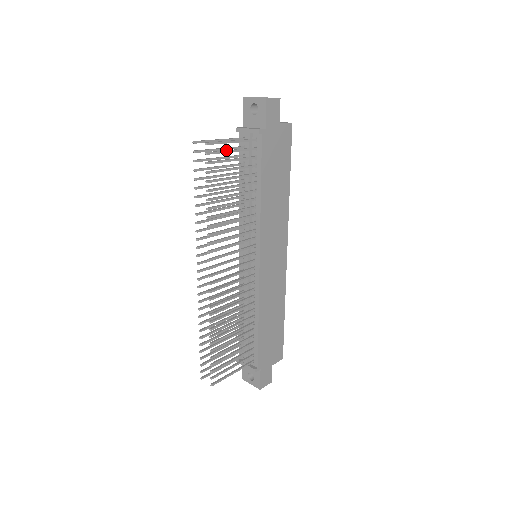
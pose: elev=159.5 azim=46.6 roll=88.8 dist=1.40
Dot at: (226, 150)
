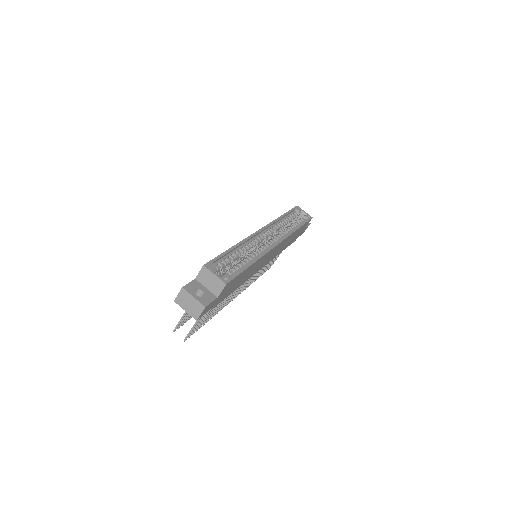
Dot at: (197, 325)
